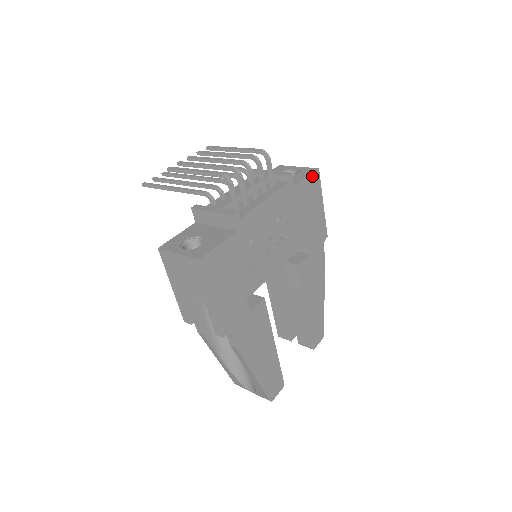
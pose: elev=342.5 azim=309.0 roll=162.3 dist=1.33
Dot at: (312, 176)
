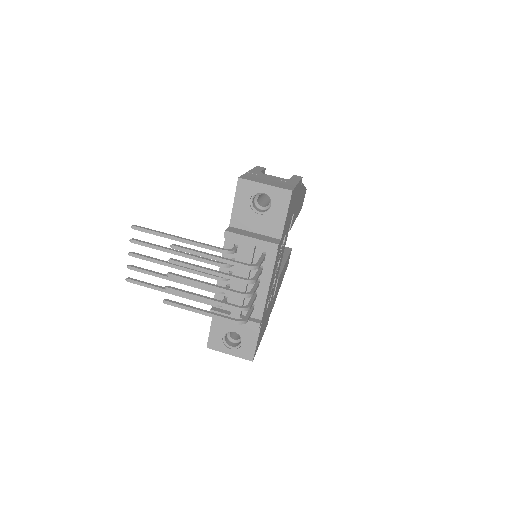
Dot at: (289, 205)
